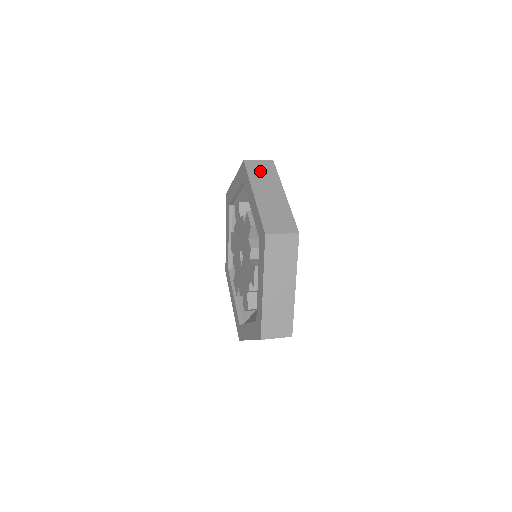
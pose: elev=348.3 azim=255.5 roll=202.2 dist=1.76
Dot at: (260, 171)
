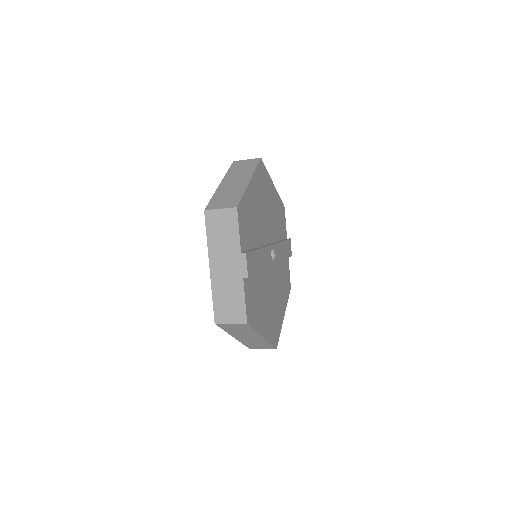
Dot at: occluded
